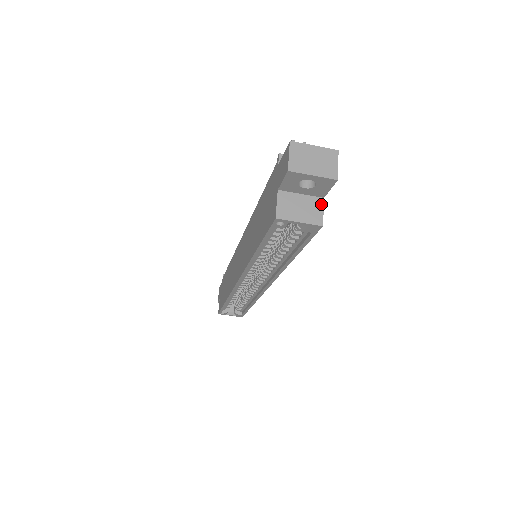
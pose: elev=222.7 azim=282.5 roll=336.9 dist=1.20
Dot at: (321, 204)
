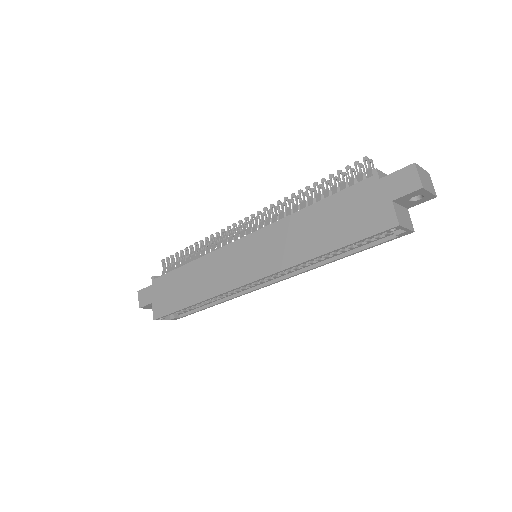
Dot at: (409, 214)
